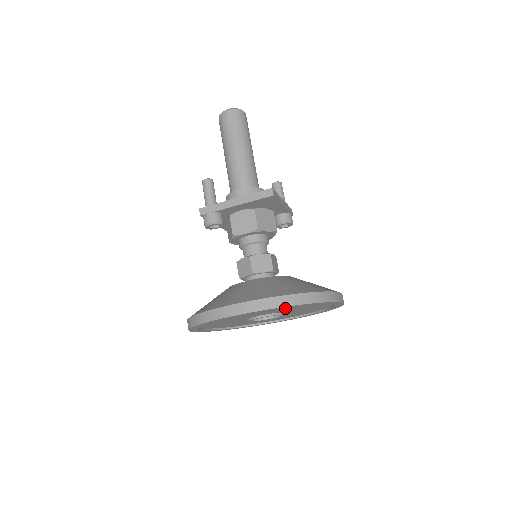
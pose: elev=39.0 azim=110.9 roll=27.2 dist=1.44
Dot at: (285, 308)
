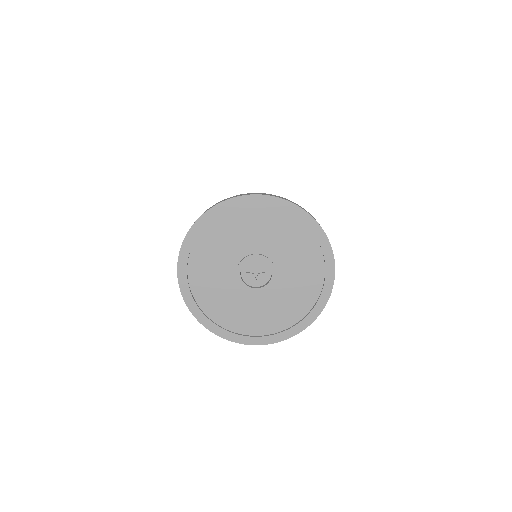
Dot at: (286, 236)
